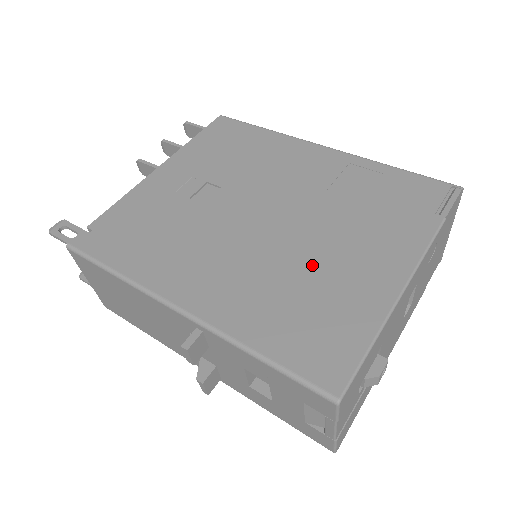
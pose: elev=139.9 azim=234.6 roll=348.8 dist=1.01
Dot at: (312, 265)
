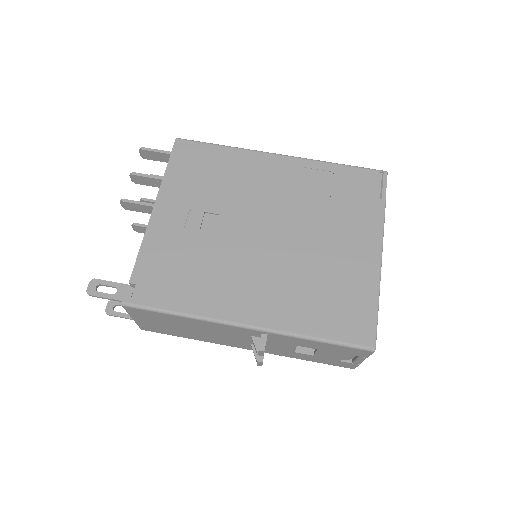
Dot at: (319, 263)
